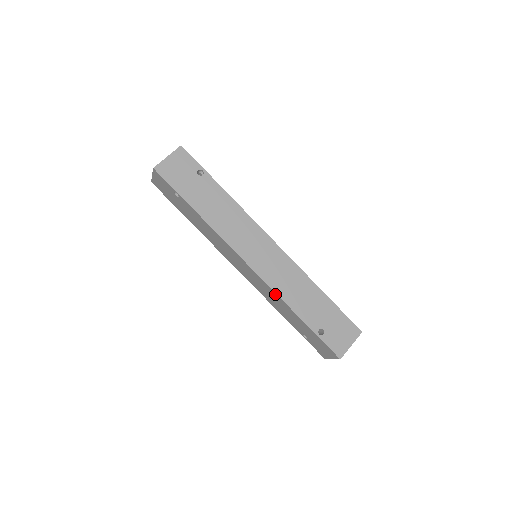
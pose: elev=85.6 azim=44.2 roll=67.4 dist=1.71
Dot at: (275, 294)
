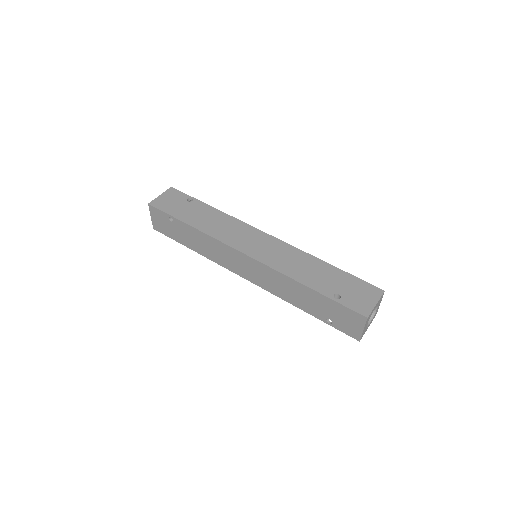
Dot at: (278, 274)
